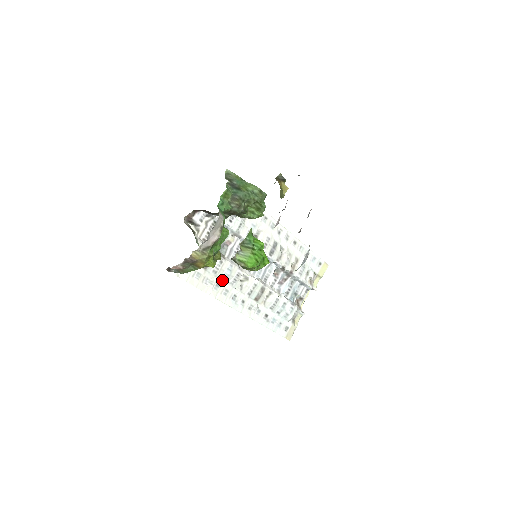
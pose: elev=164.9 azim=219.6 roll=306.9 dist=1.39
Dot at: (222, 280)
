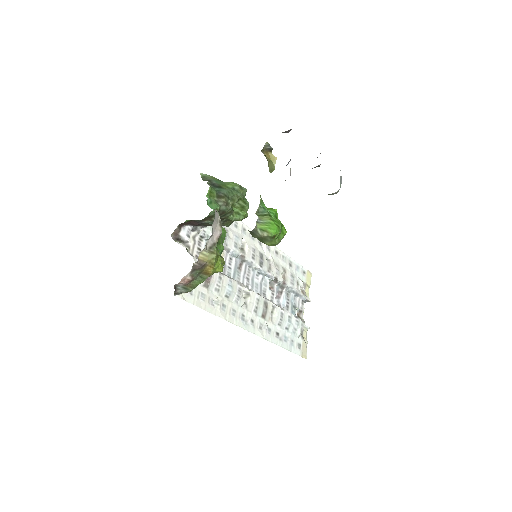
Dot at: (226, 299)
